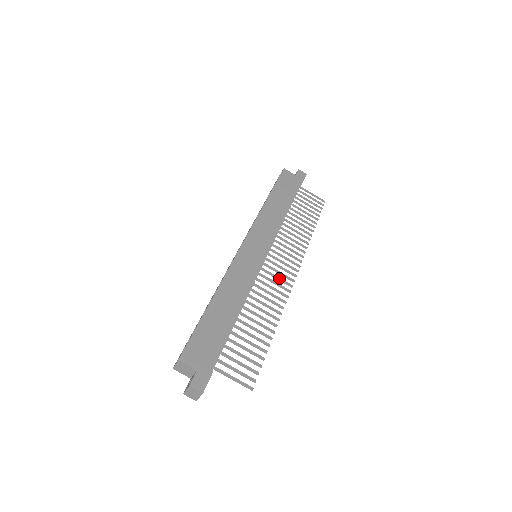
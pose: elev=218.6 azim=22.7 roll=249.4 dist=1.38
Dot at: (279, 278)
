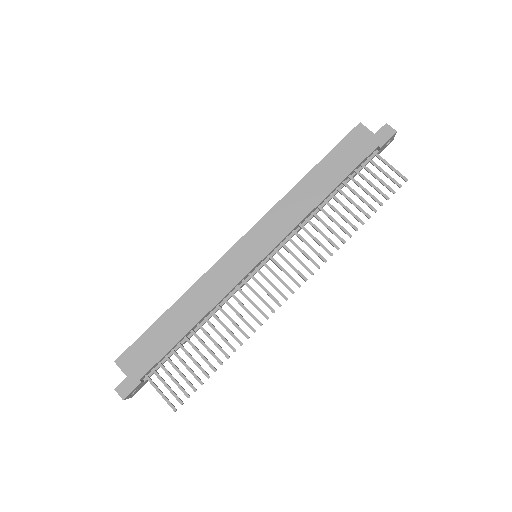
Dot at: (268, 292)
